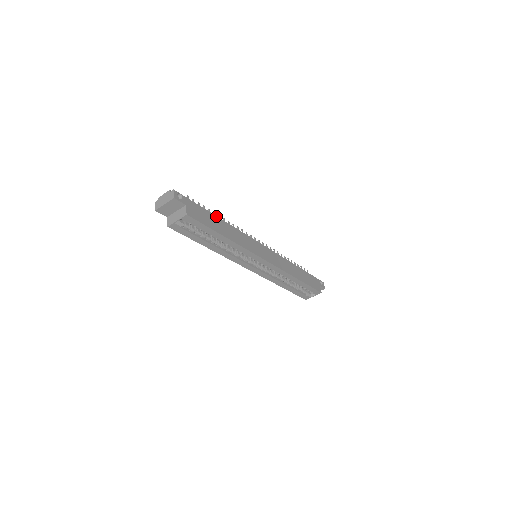
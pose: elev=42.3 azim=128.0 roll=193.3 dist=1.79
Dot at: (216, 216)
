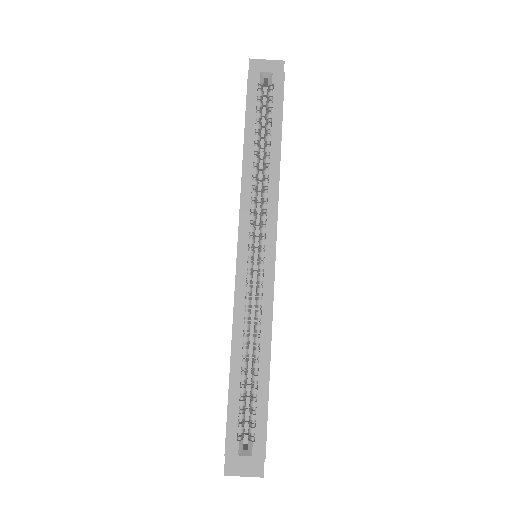
Dot at: occluded
